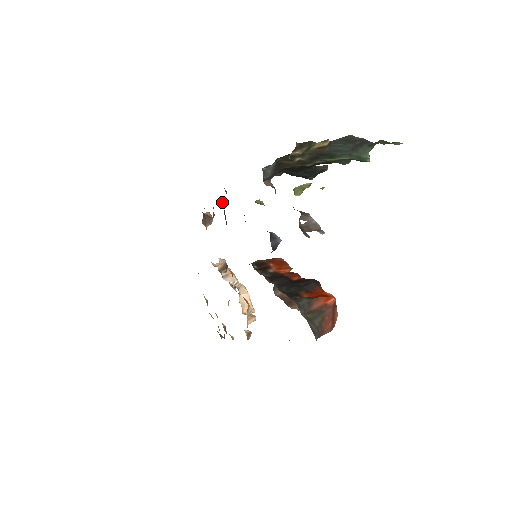
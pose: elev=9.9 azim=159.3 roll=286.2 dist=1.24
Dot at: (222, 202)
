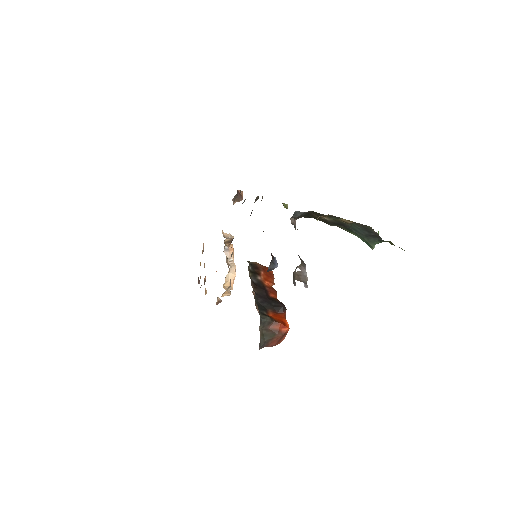
Dot at: (255, 200)
